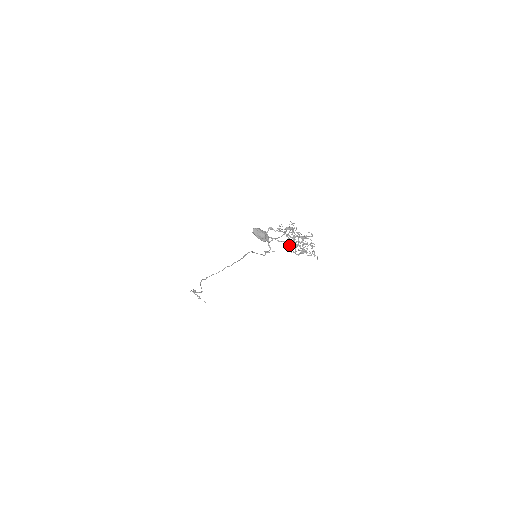
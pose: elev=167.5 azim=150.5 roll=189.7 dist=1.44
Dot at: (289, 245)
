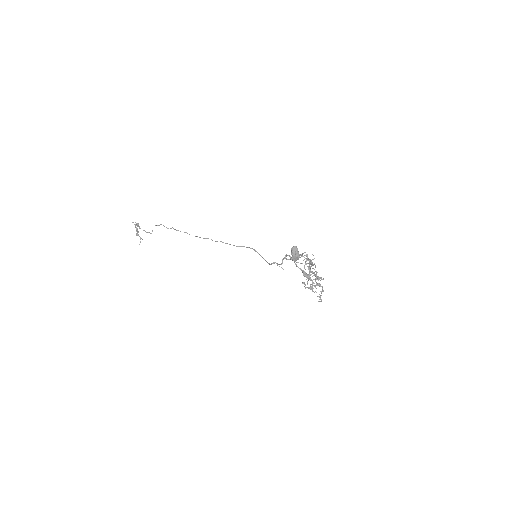
Dot at: (305, 276)
